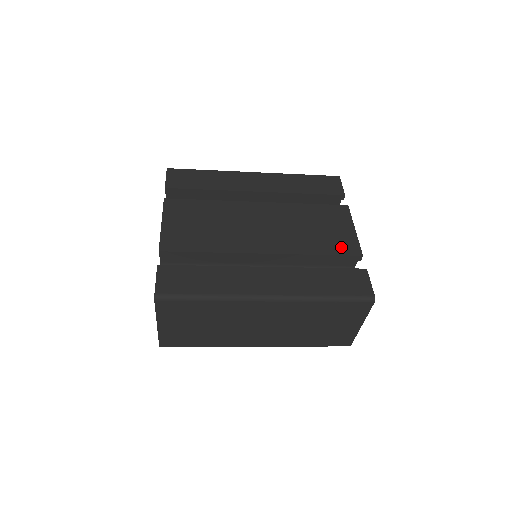
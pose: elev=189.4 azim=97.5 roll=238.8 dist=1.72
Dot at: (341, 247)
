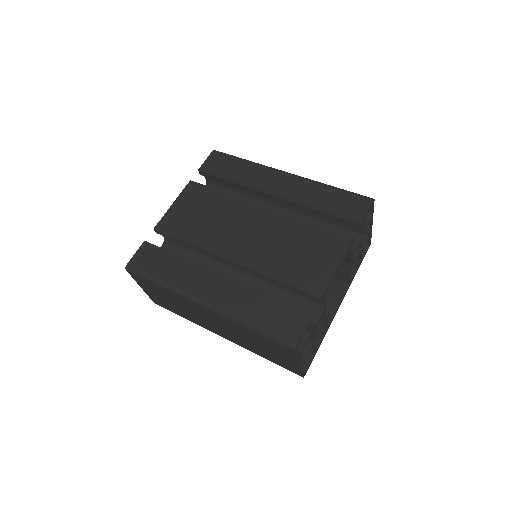
Dot at: (306, 281)
